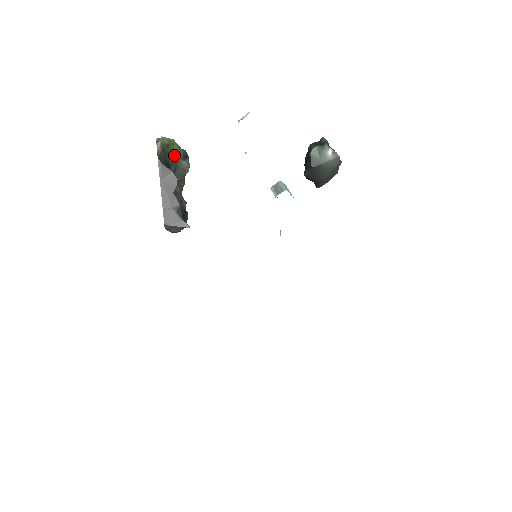
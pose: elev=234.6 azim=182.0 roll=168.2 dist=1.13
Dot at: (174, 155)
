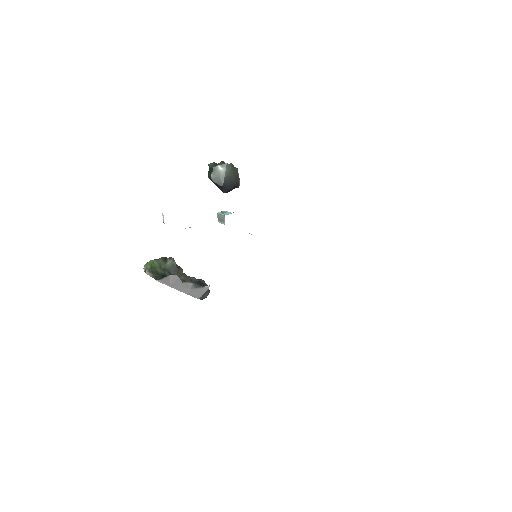
Dot at: (160, 267)
